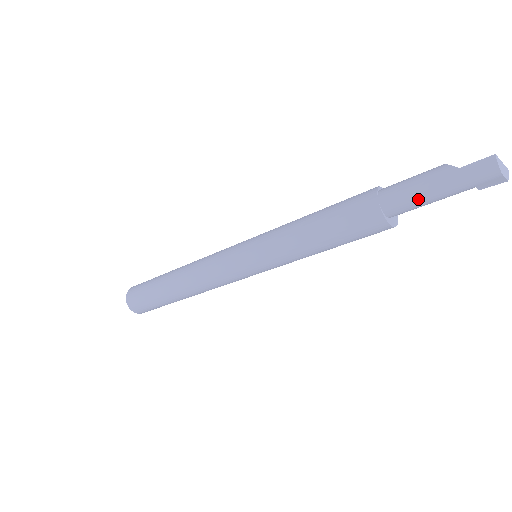
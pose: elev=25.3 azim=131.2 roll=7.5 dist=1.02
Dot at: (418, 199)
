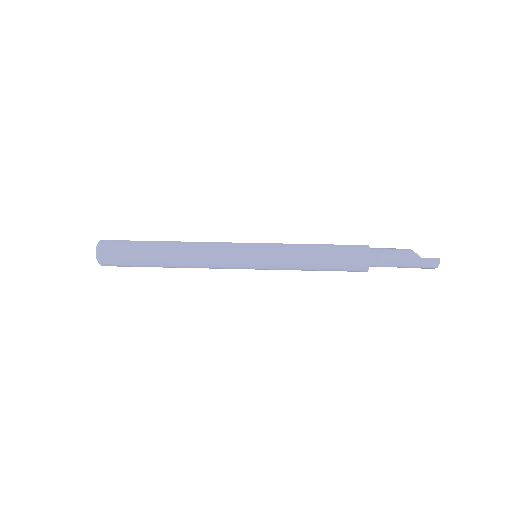
Dot at: (393, 265)
